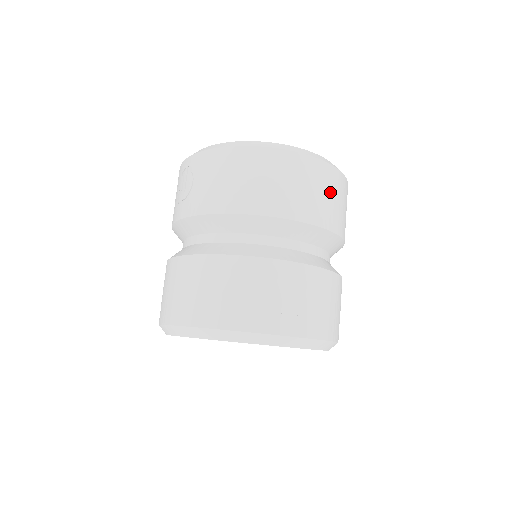
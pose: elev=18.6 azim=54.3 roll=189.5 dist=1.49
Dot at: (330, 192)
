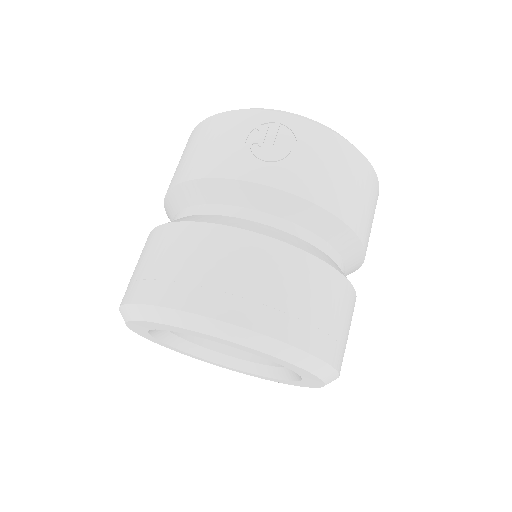
Dot at: occluded
